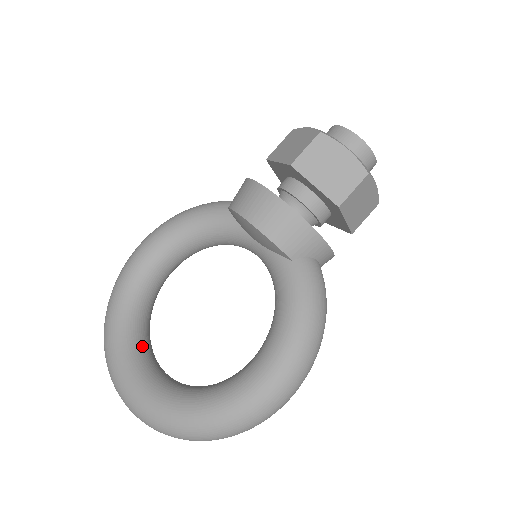
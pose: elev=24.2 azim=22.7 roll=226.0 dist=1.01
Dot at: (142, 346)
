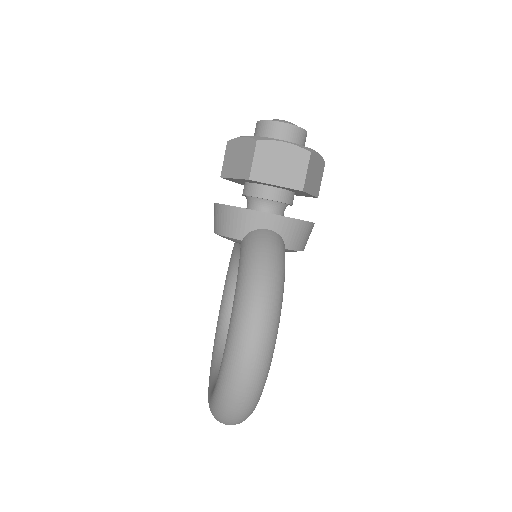
Dot at: occluded
